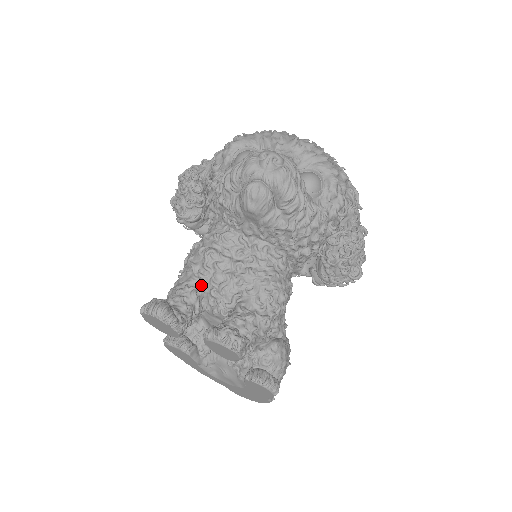
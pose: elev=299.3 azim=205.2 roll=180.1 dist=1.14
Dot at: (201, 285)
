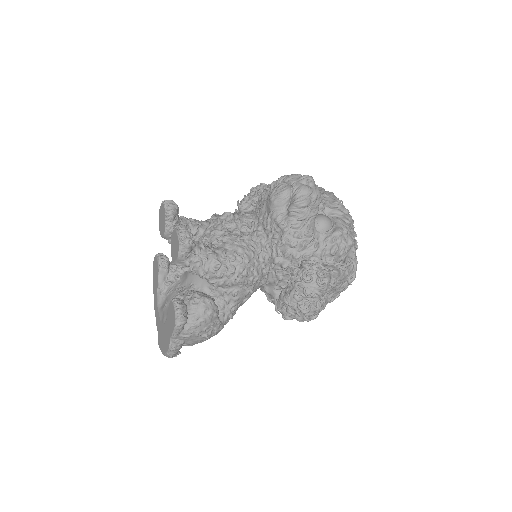
Dot at: (206, 227)
